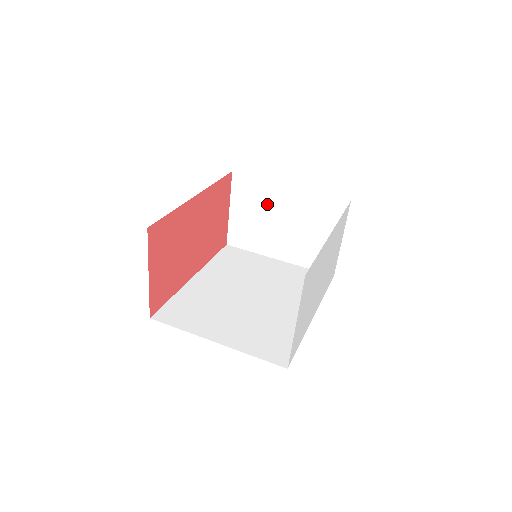
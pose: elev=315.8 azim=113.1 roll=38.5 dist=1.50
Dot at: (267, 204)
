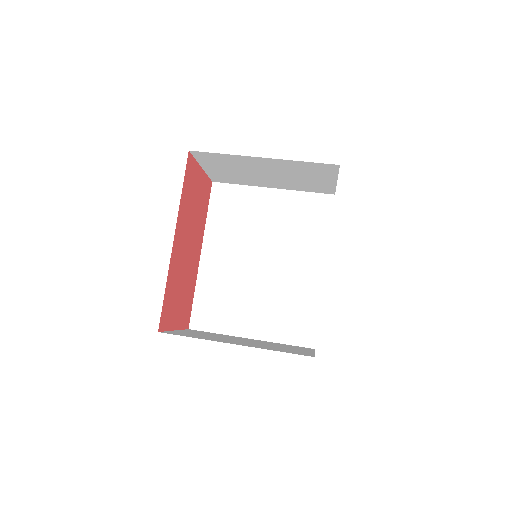
Dot at: (243, 166)
